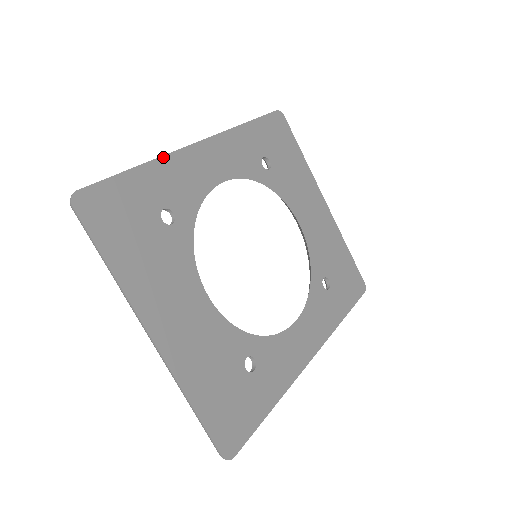
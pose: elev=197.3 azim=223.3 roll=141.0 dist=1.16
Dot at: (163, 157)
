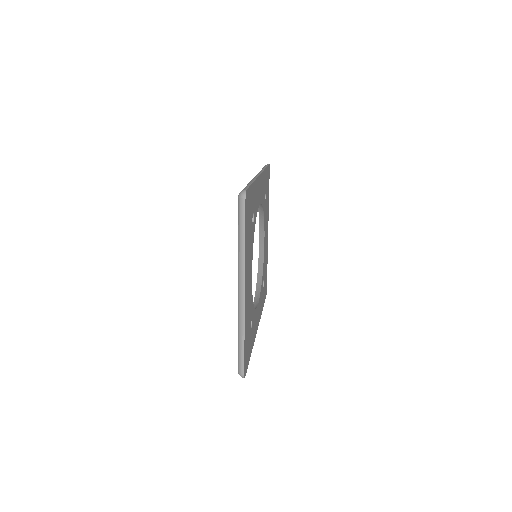
Dot at: (256, 180)
